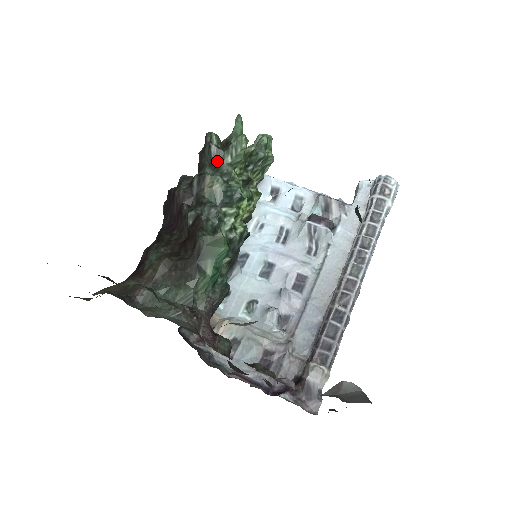
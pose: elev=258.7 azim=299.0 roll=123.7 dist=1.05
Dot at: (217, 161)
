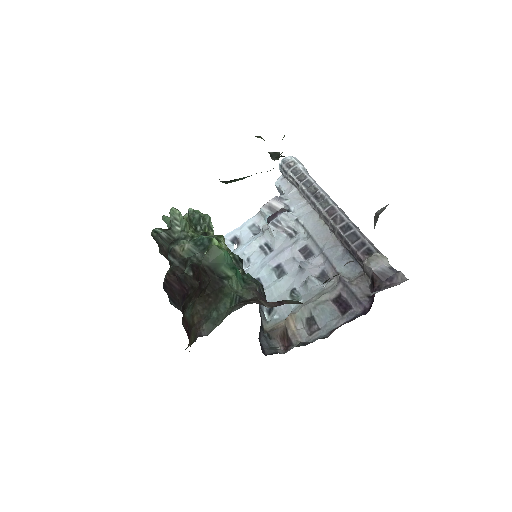
Dot at: (172, 238)
